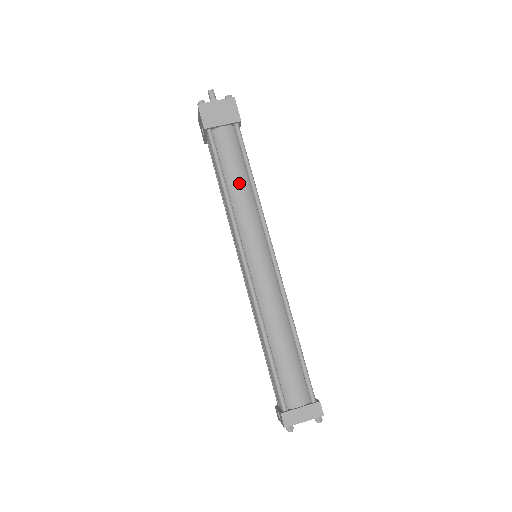
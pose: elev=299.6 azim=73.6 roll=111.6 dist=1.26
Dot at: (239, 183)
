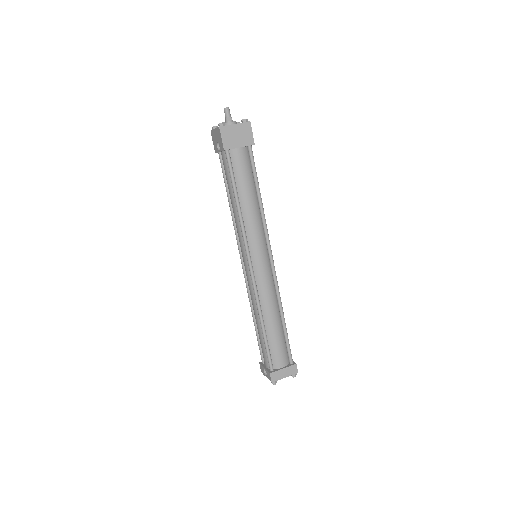
Dot at: (250, 199)
